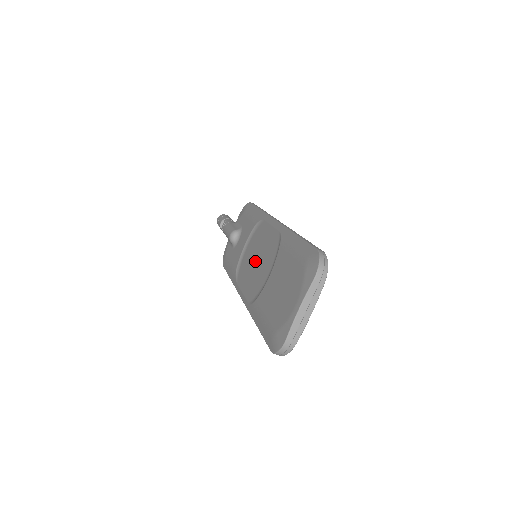
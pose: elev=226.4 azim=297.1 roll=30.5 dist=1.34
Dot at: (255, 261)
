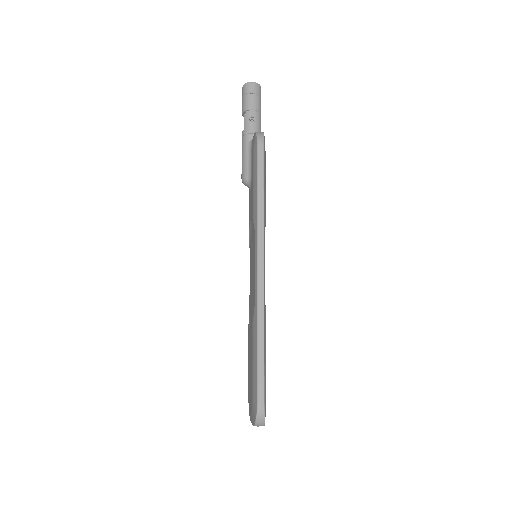
Dot at: (251, 273)
